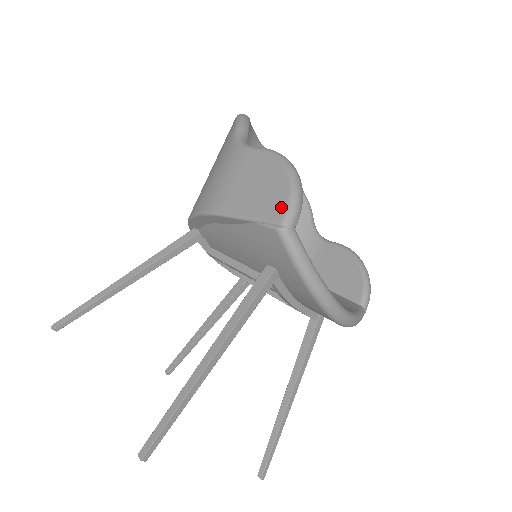
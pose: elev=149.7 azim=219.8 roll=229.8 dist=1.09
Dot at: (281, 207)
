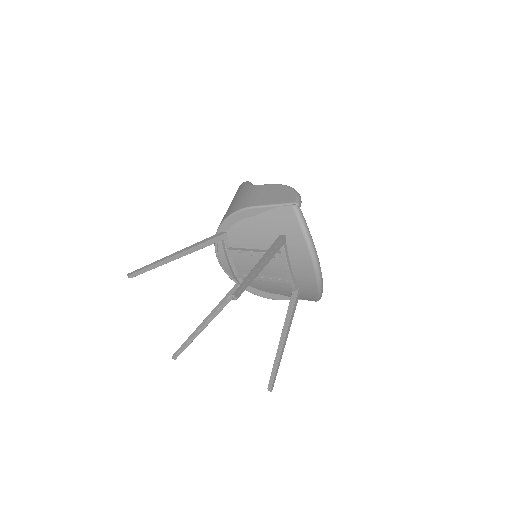
Dot at: (292, 198)
